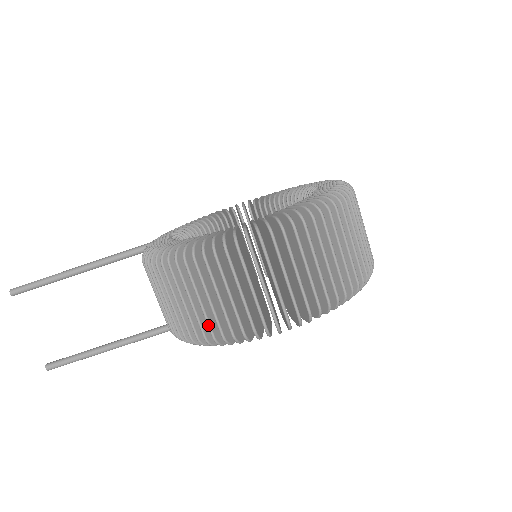
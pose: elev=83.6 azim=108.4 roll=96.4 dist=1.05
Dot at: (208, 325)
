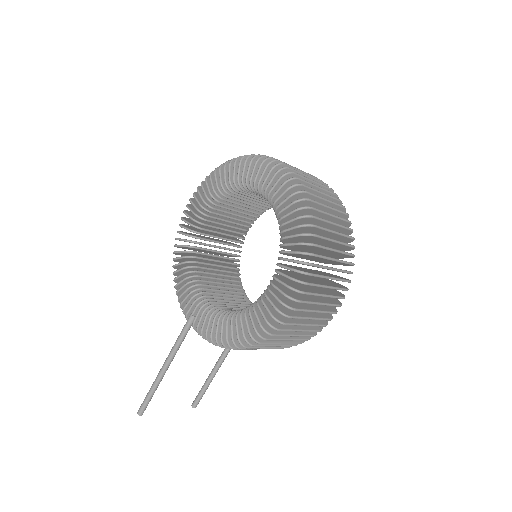
Dot at: occluded
